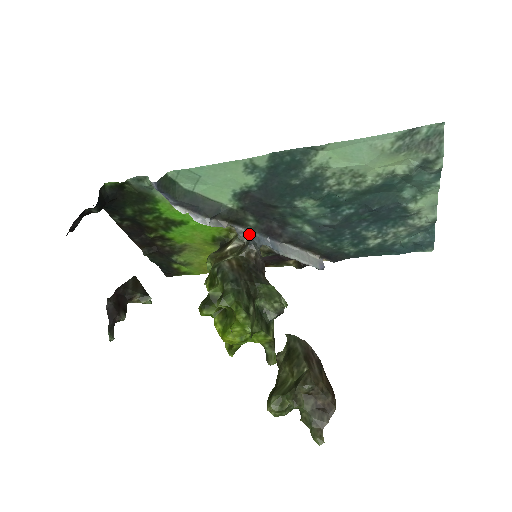
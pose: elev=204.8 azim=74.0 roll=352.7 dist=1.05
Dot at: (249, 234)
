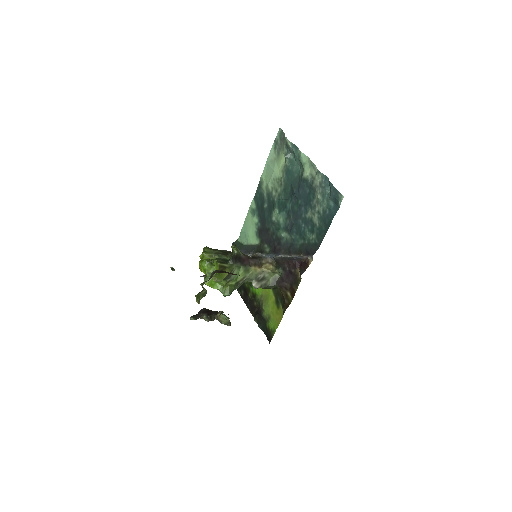
Dot at: occluded
